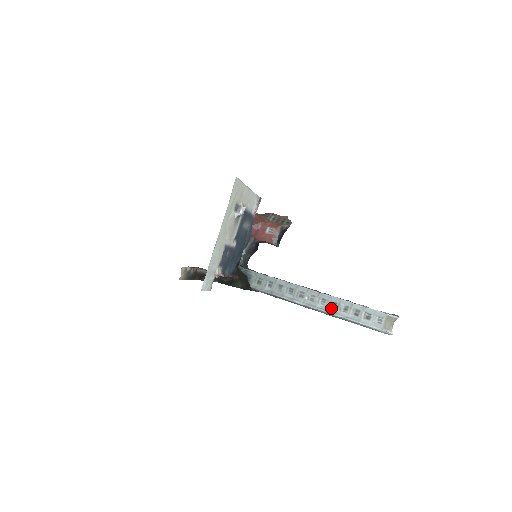
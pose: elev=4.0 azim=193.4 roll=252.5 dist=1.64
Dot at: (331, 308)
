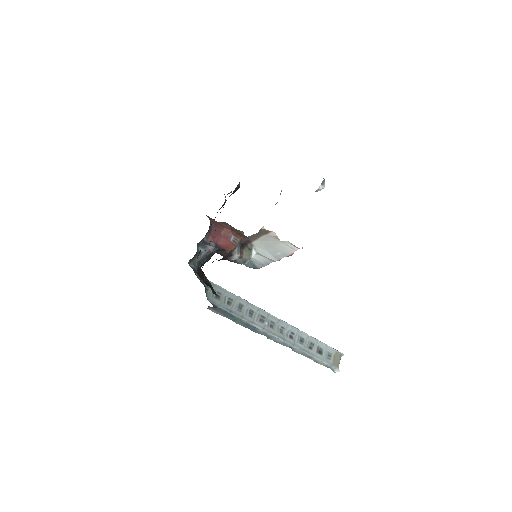
Dot at: (289, 338)
